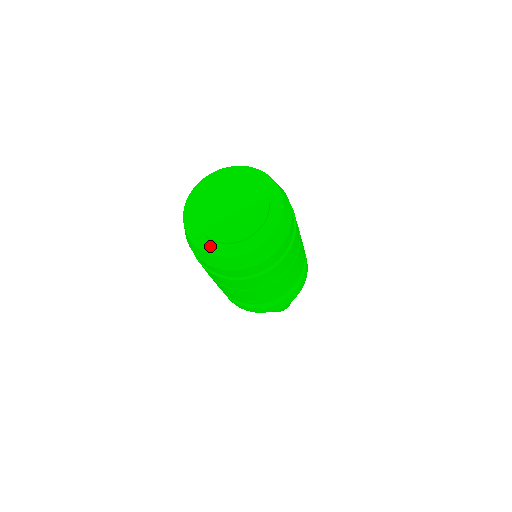
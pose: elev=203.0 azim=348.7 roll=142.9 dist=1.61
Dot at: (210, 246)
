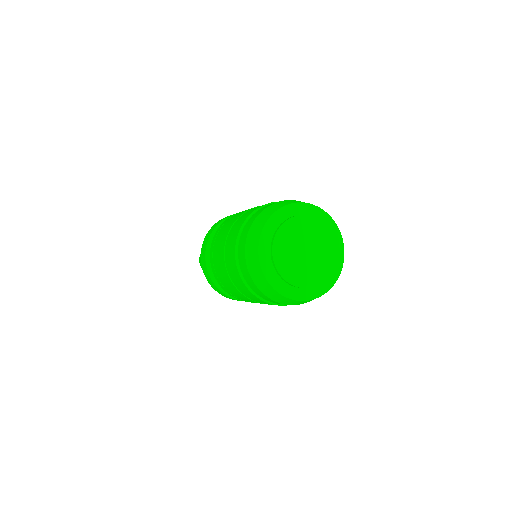
Dot at: (267, 261)
